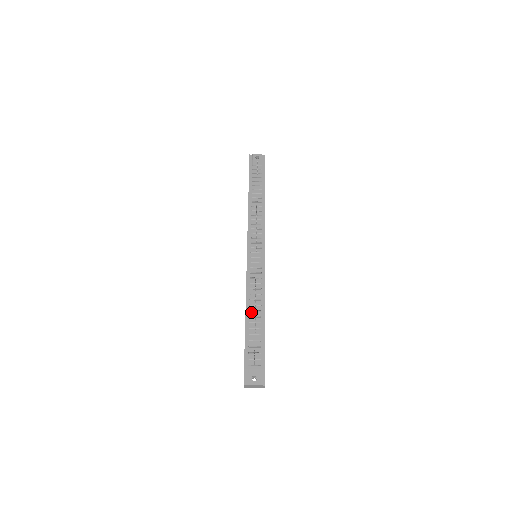
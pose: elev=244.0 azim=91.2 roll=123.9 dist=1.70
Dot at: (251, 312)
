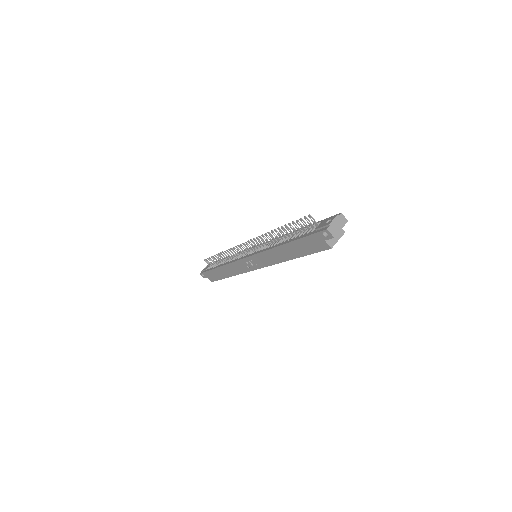
Dot at: (283, 242)
